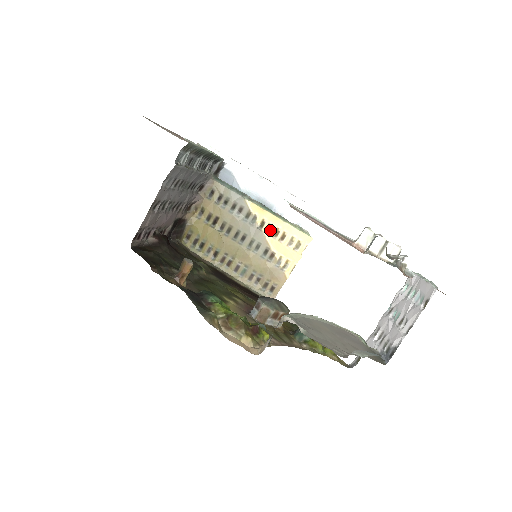
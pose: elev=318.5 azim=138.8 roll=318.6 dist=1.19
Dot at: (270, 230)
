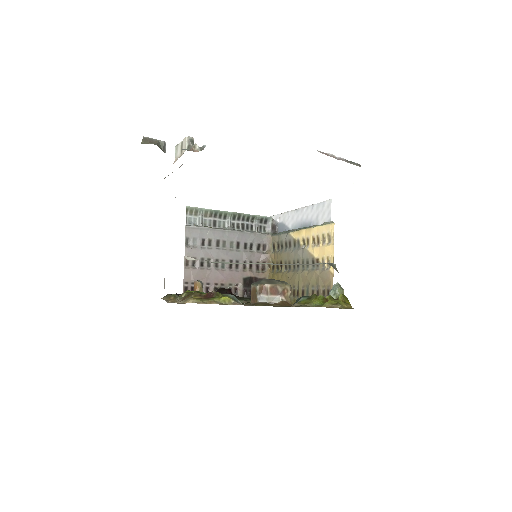
Dot at: (309, 243)
